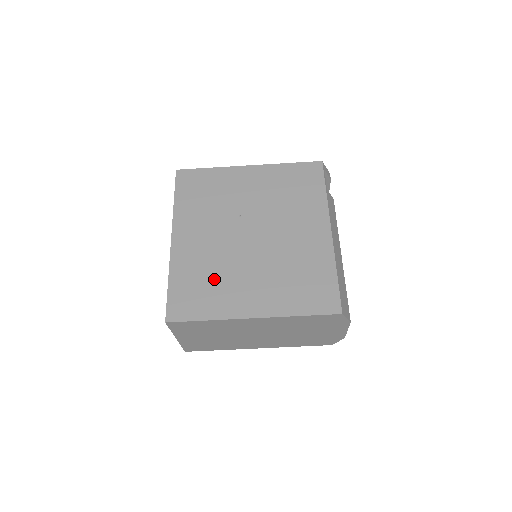
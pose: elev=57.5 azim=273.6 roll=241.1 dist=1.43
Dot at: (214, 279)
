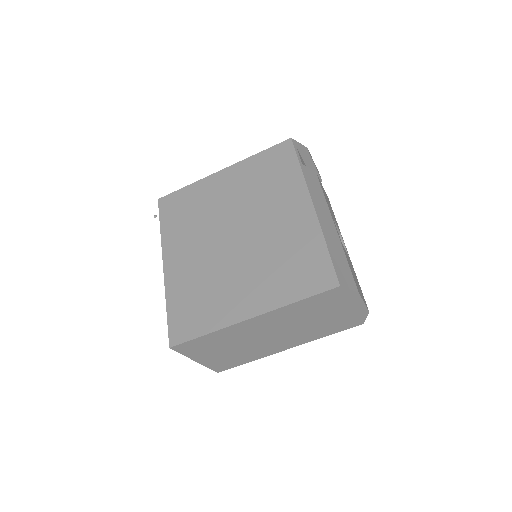
Dot at: (207, 291)
